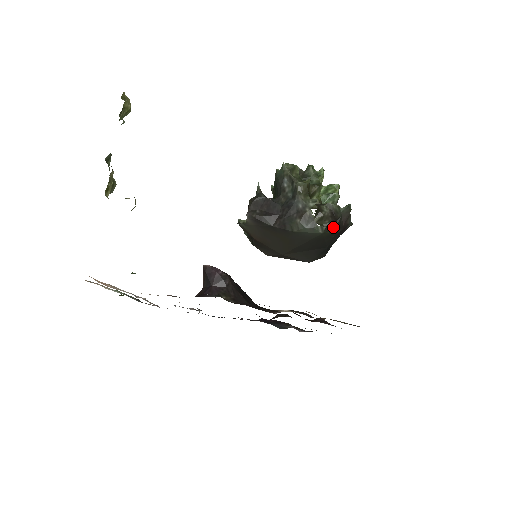
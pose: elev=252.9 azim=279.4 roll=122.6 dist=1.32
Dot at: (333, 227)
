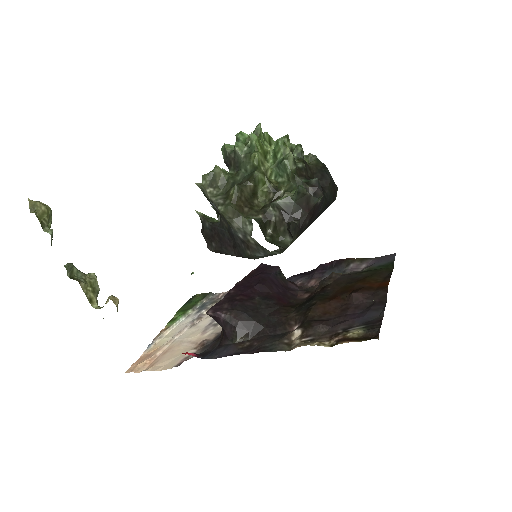
Dot at: (291, 235)
